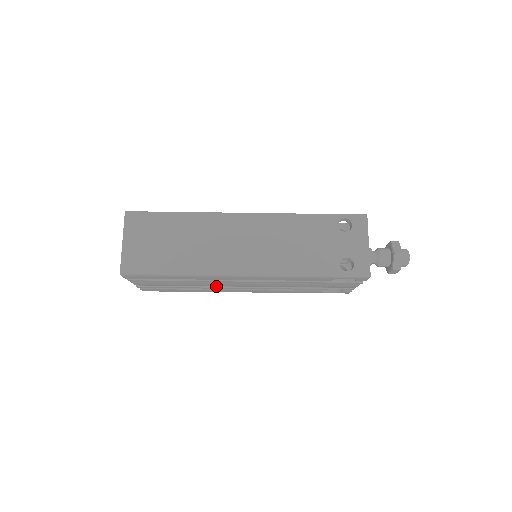
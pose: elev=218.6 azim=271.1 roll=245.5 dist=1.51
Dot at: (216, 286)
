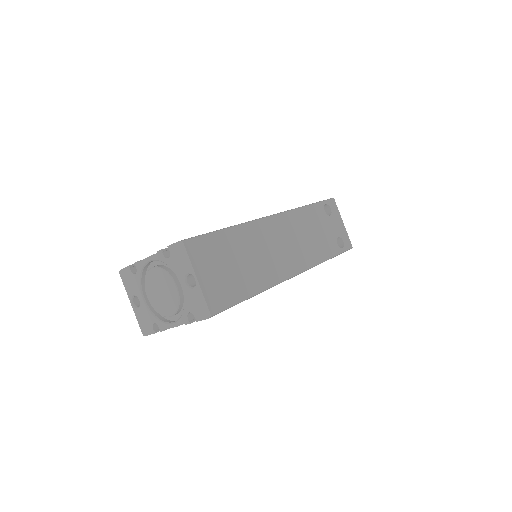
Dot at: occluded
